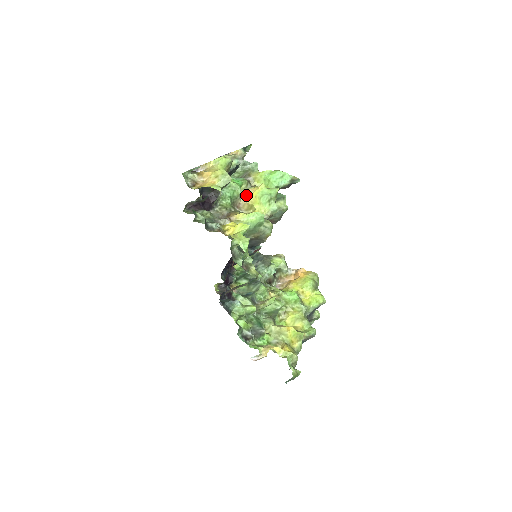
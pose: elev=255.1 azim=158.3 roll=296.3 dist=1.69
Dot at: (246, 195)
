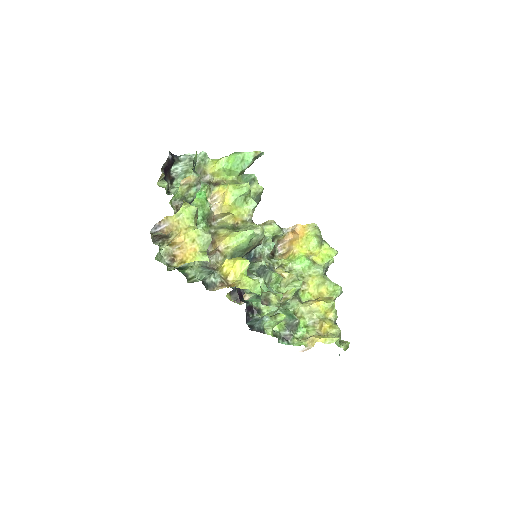
Dot at: (216, 204)
